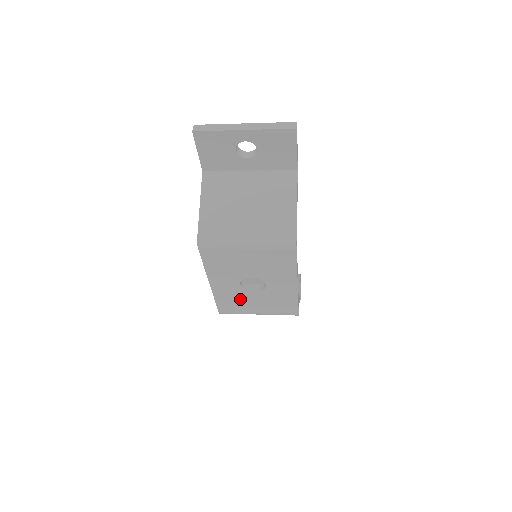
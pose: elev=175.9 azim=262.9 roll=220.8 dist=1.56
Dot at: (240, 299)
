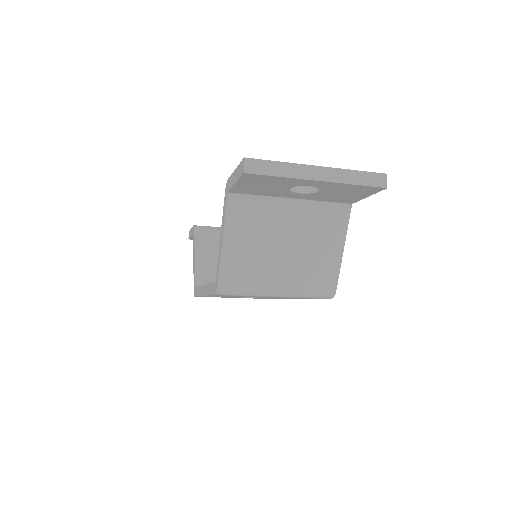
Dot at: occluded
